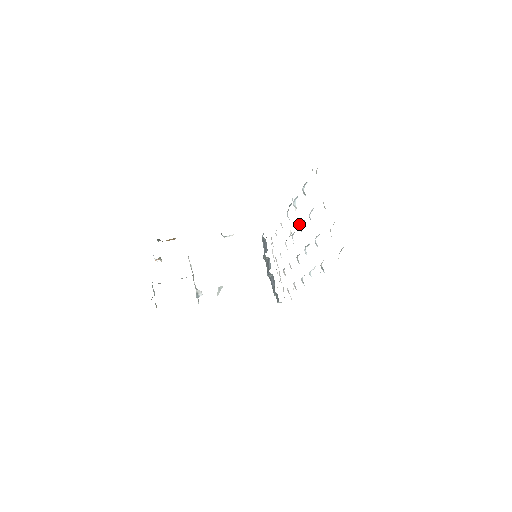
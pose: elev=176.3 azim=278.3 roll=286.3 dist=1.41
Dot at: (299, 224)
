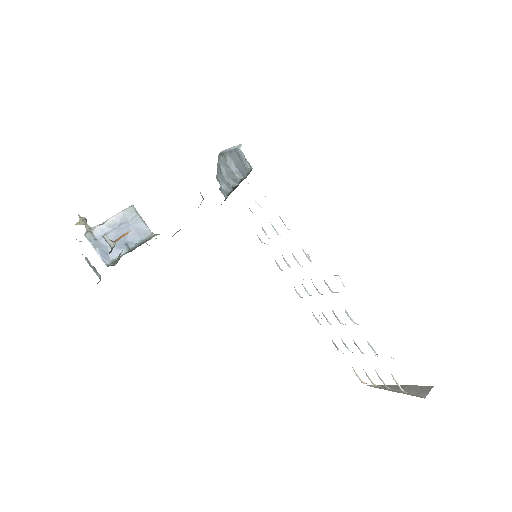
Dot at: occluded
